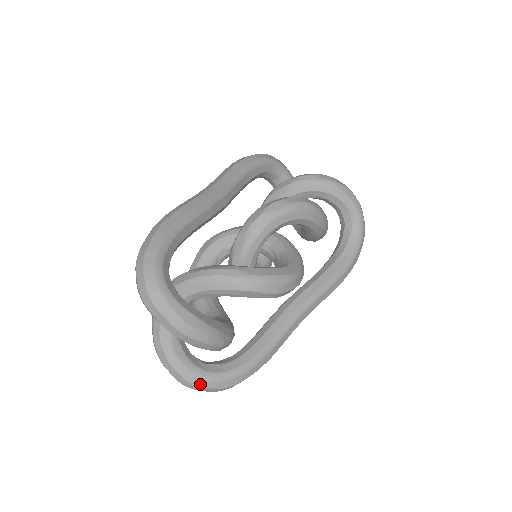
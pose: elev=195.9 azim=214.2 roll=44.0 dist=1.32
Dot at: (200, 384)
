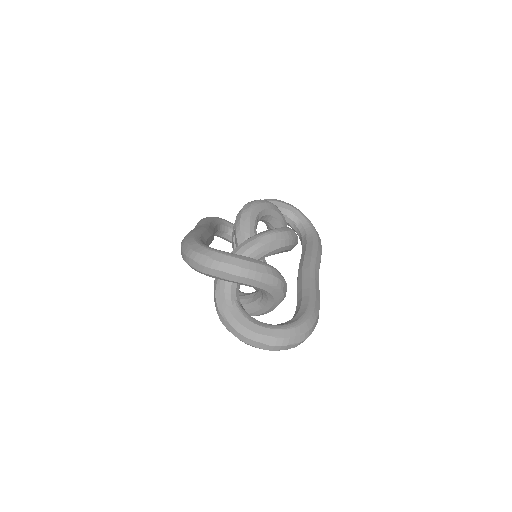
Dot at: (289, 335)
